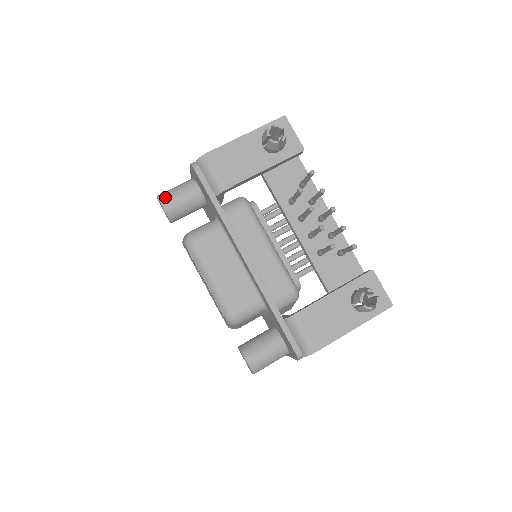
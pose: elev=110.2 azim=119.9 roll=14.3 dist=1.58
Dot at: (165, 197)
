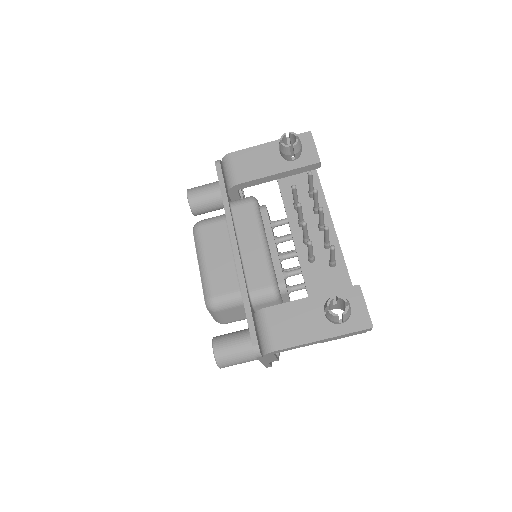
Dot at: (192, 189)
